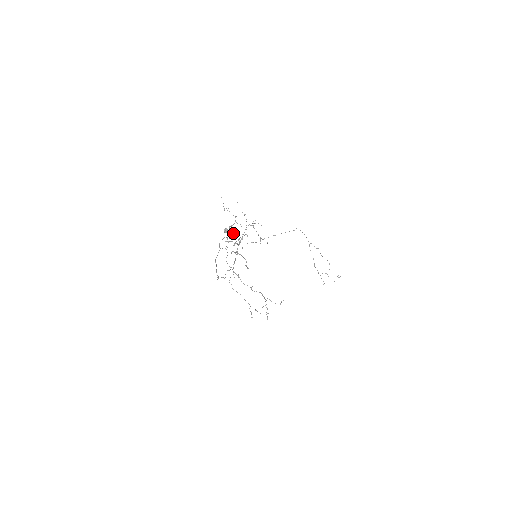
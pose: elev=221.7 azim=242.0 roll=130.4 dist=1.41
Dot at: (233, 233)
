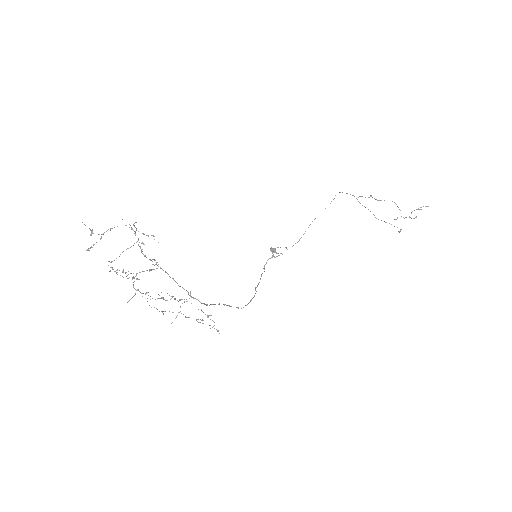
Dot at: occluded
